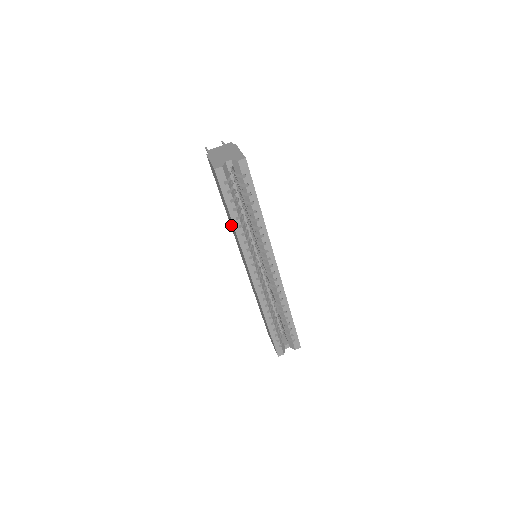
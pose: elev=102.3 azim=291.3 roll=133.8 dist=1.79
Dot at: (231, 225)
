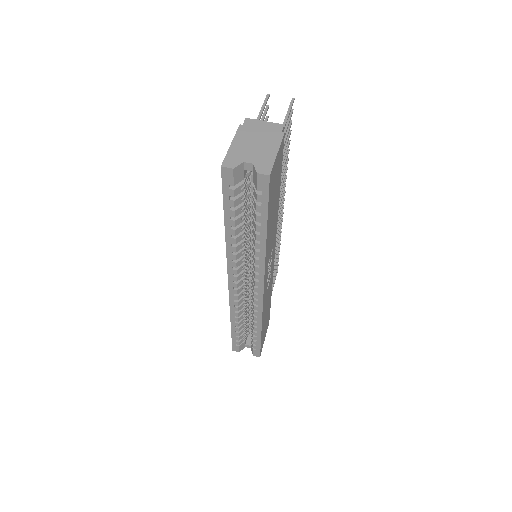
Dot at: occluded
